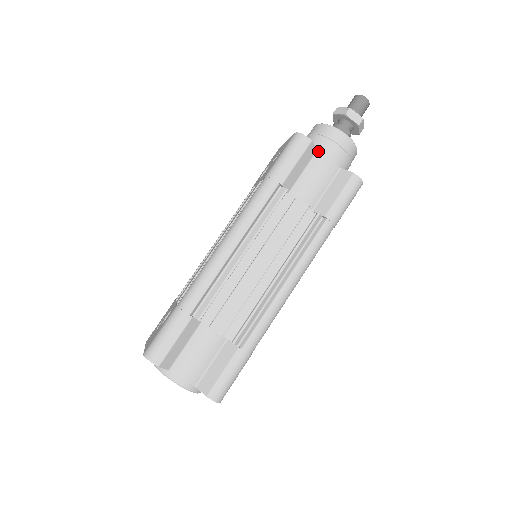
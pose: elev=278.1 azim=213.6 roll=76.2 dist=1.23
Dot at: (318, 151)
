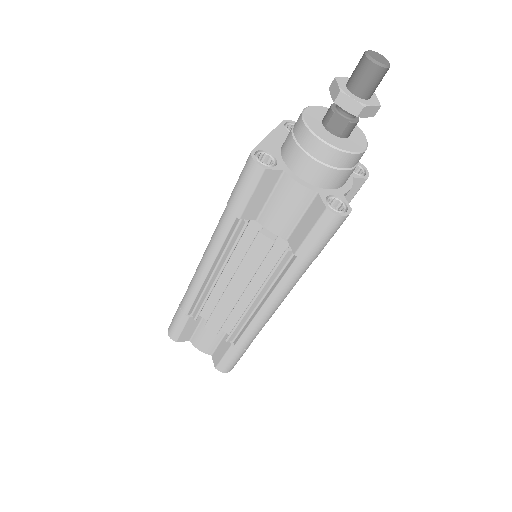
Dot at: (285, 172)
